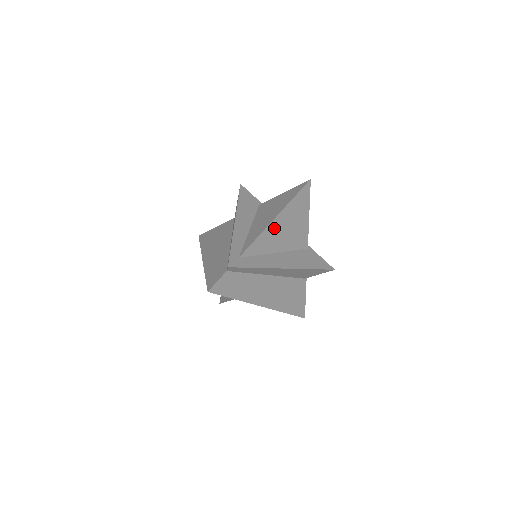
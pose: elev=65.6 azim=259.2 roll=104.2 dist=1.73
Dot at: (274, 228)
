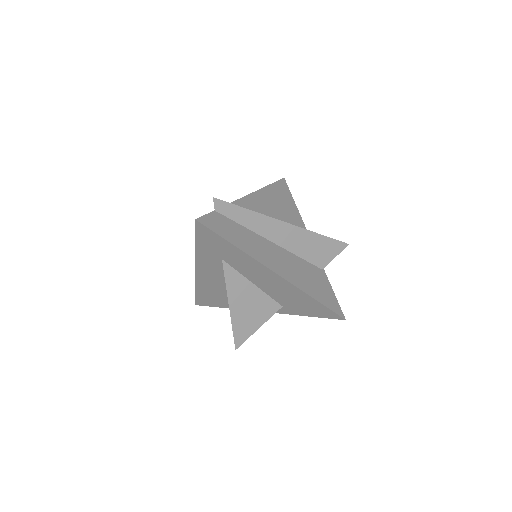
Dot at: (260, 199)
